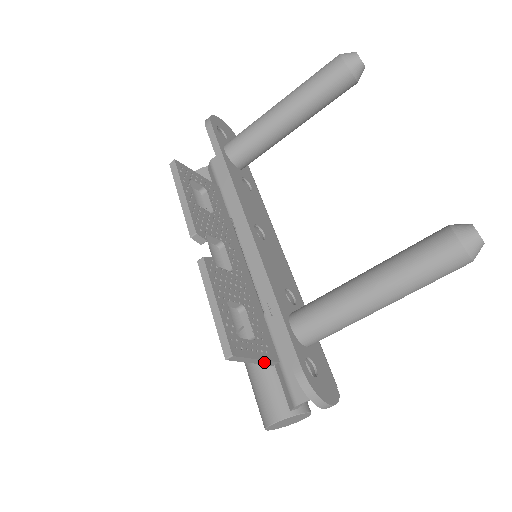
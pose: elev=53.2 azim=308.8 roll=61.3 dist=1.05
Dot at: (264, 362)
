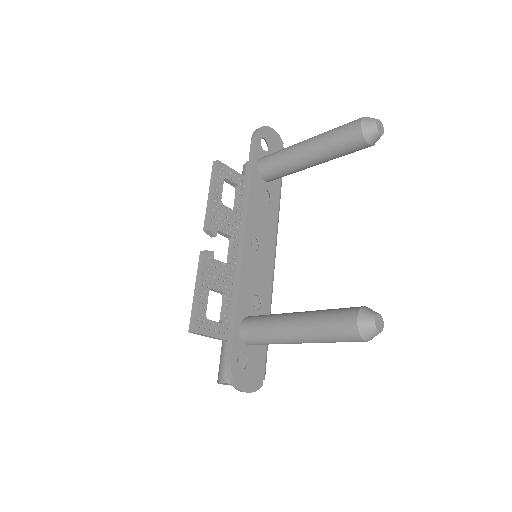
Dot at: (225, 340)
